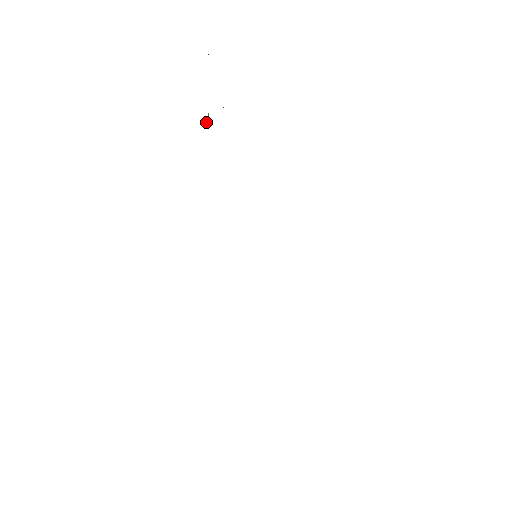
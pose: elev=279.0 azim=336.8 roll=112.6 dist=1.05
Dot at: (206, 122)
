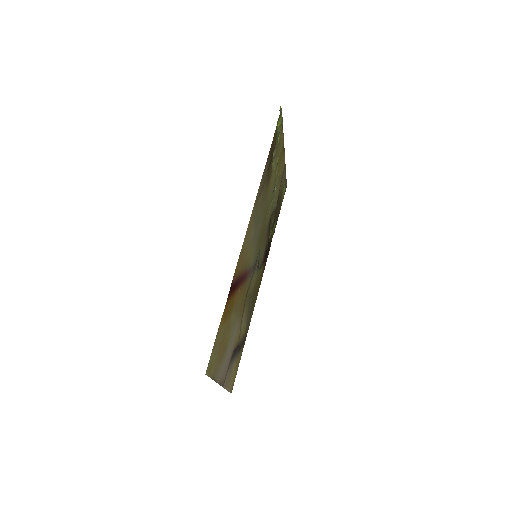
Dot at: (278, 165)
